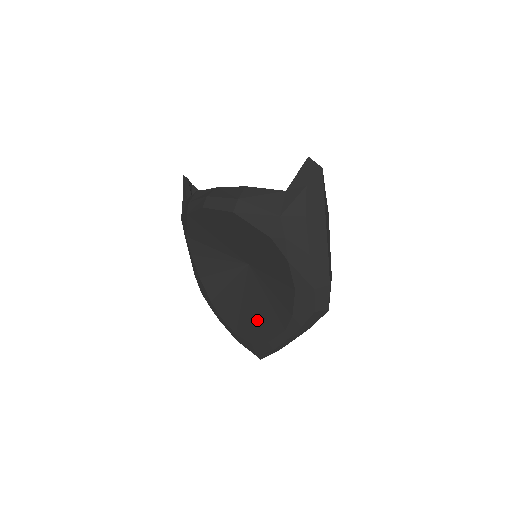
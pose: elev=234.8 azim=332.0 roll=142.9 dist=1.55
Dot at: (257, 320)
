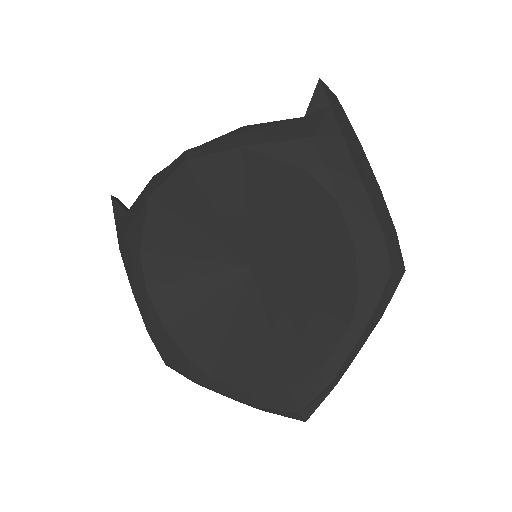
Dot at: (289, 343)
